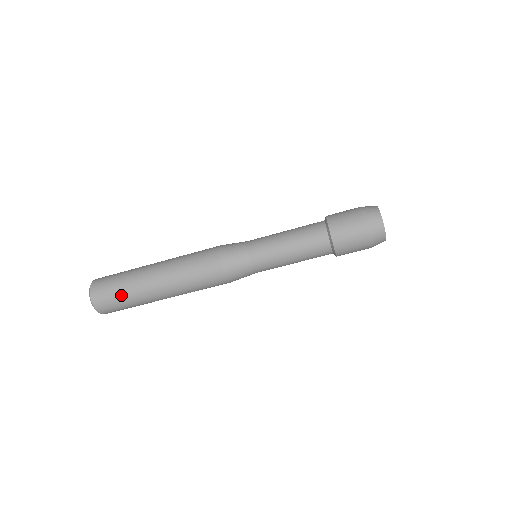
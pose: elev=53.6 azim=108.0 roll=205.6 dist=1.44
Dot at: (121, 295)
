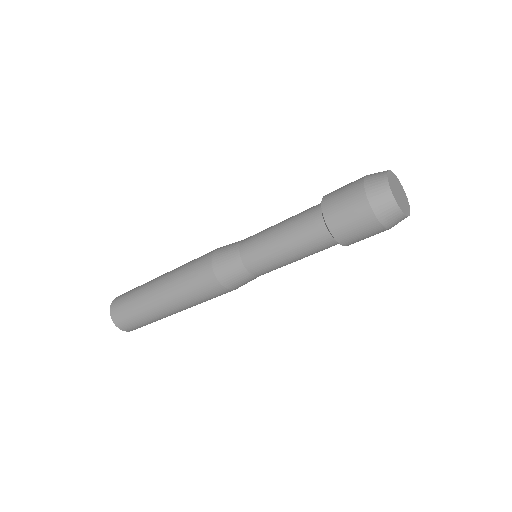
Dot at: occluded
